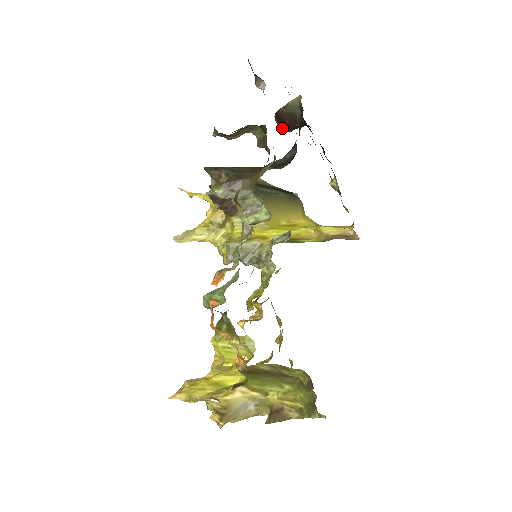
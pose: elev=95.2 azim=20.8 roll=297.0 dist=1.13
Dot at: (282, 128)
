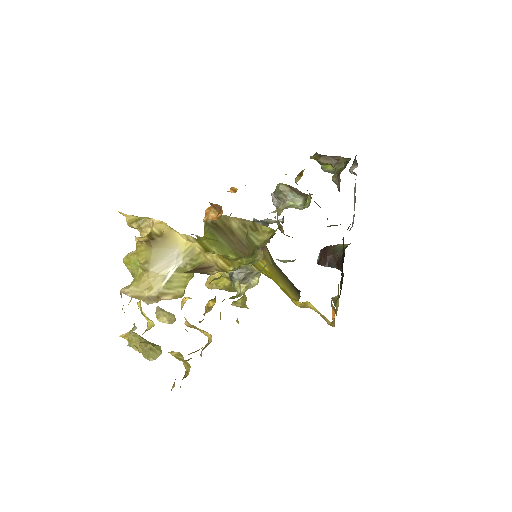
Dot at: (320, 260)
